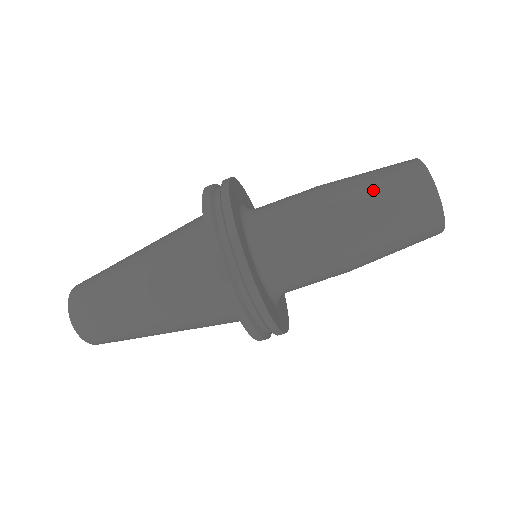
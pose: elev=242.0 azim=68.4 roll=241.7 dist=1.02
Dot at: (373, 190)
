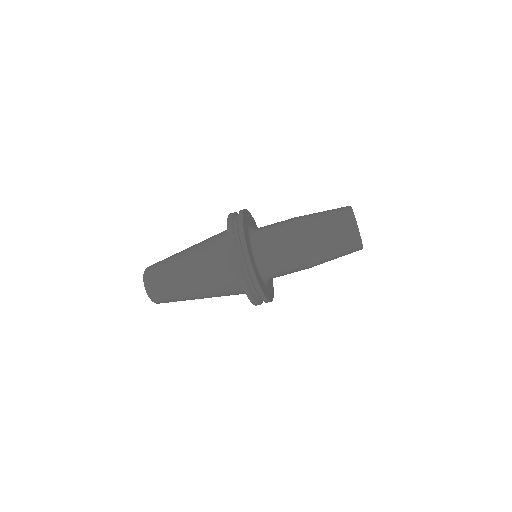
Dot at: (324, 228)
